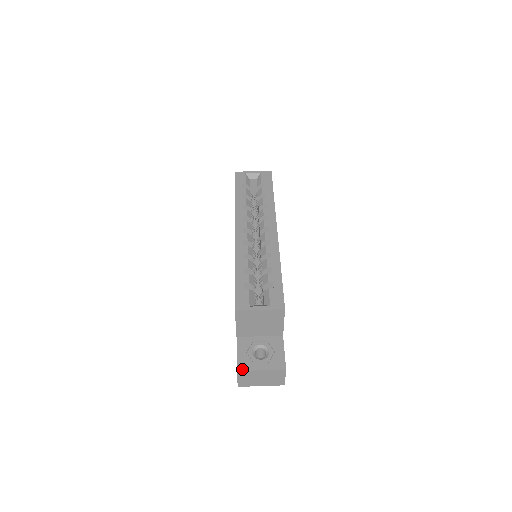
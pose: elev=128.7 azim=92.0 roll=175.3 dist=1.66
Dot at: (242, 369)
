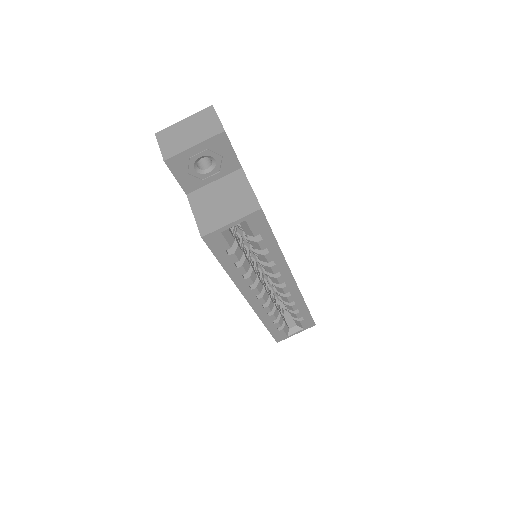
Dot at: occluded
